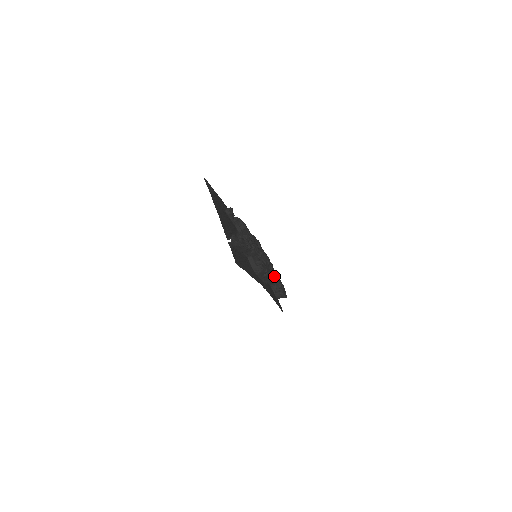
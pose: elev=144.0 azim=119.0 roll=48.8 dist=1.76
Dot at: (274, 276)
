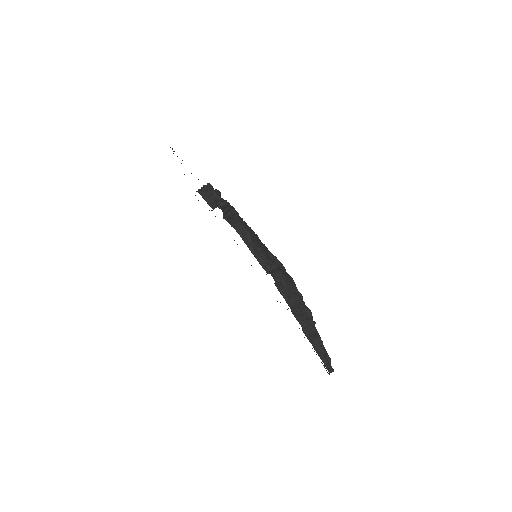
Dot at: occluded
